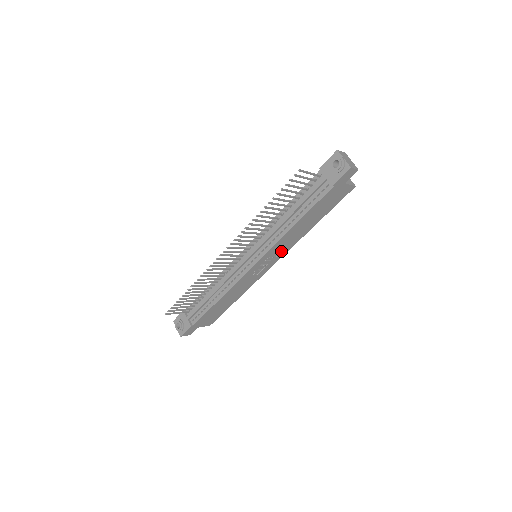
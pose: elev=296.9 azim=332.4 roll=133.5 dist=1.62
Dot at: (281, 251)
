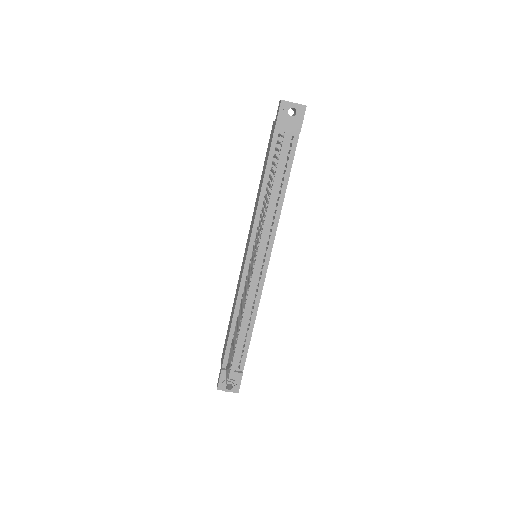
Dot at: occluded
